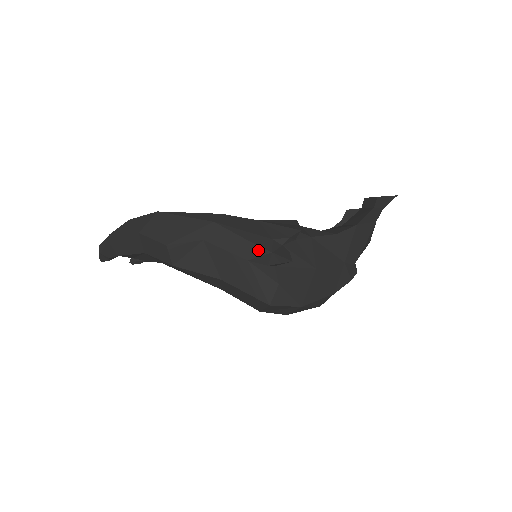
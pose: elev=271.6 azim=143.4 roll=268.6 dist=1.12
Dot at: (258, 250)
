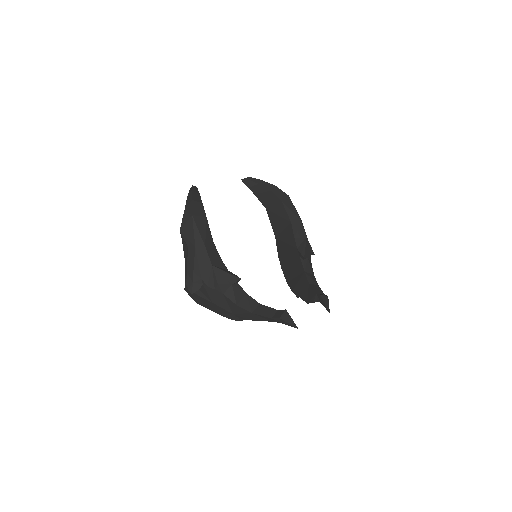
Dot at: (192, 275)
